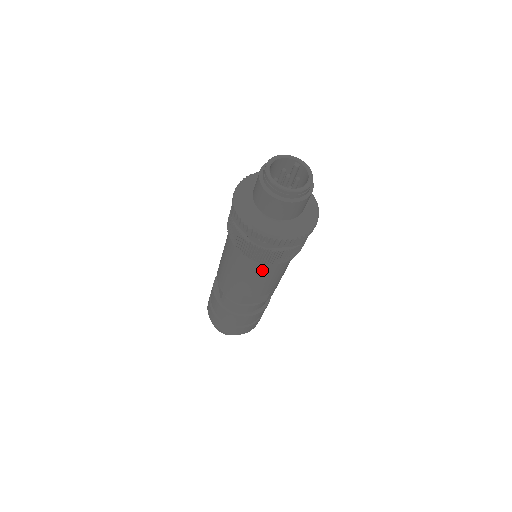
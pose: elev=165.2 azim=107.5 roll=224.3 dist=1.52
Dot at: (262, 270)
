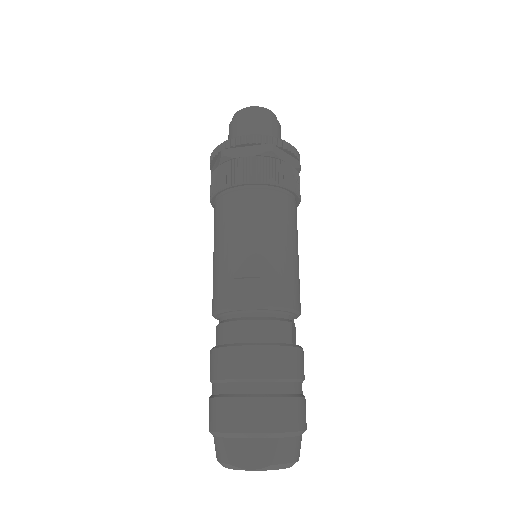
Dot at: (237, 207)
